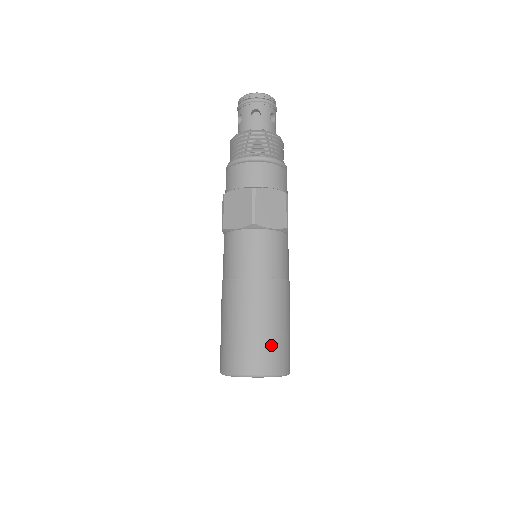
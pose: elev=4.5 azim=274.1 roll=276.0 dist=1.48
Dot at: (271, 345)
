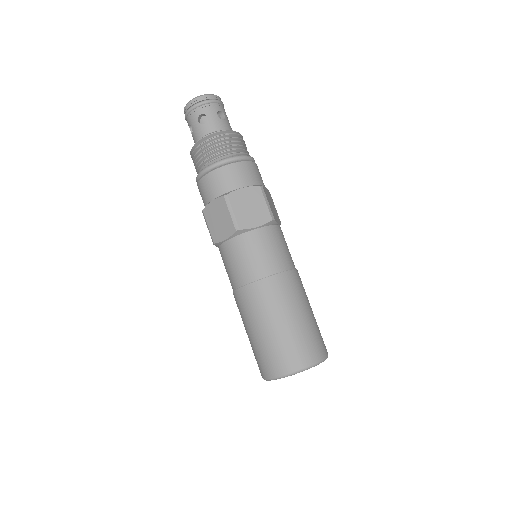
Dot at: occluded
